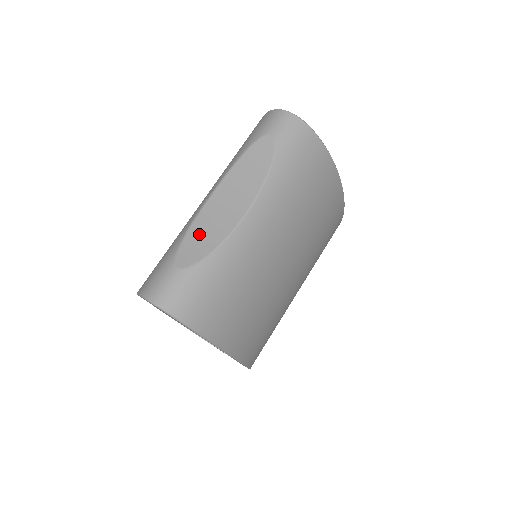
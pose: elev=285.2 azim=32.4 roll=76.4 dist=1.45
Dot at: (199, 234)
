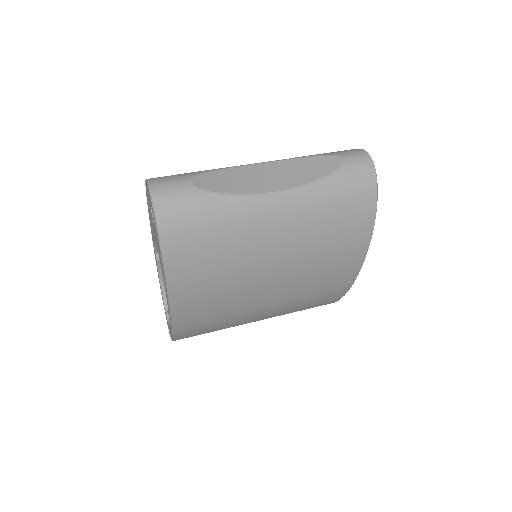
Dot at: (228, 177)
